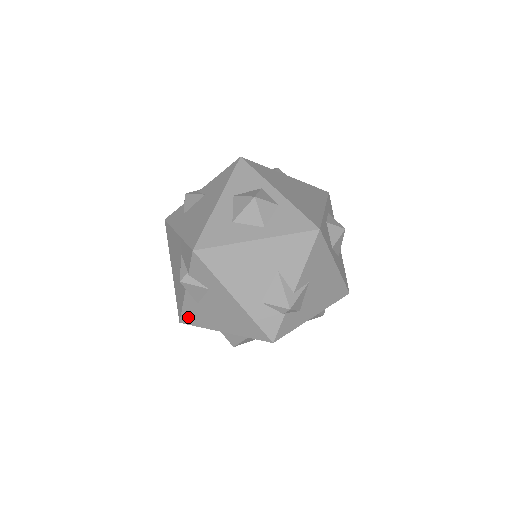
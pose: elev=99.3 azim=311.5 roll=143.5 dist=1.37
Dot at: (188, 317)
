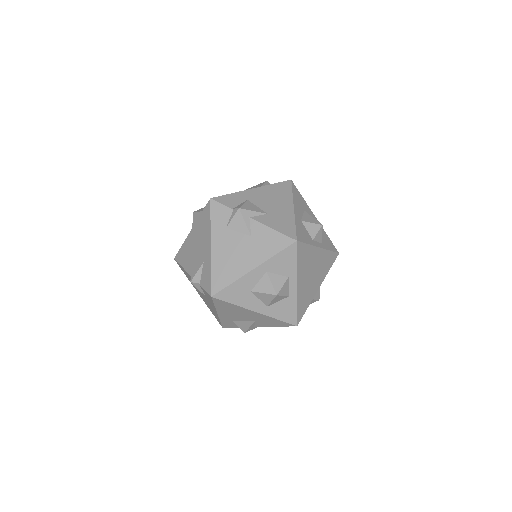
Dot at: (182, 269)
